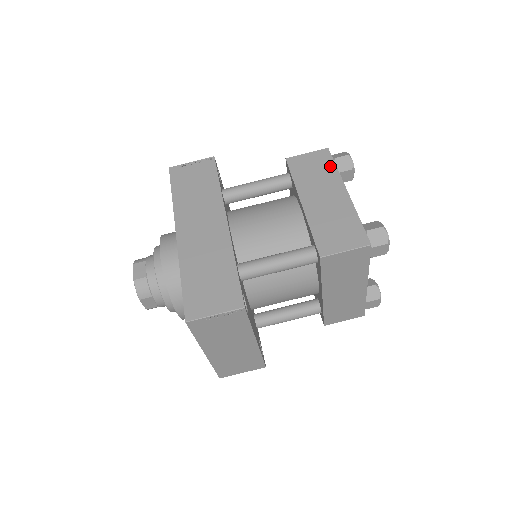
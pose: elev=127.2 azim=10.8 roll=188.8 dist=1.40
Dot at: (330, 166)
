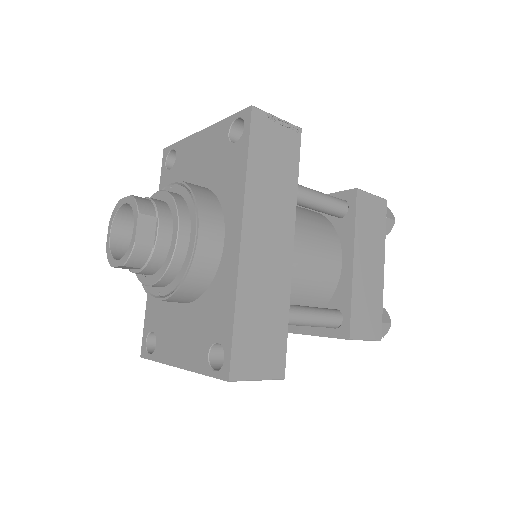
Dot at: (382, 227)
